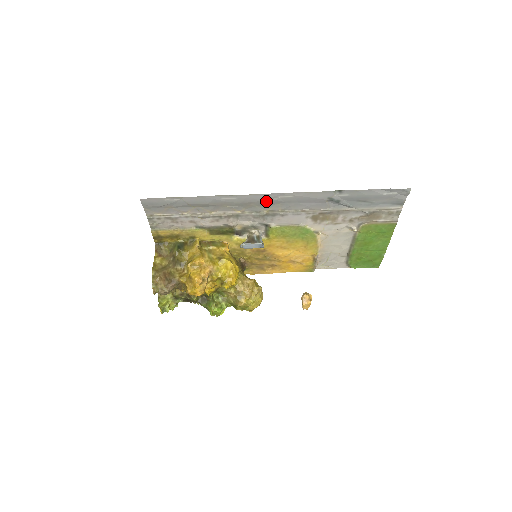
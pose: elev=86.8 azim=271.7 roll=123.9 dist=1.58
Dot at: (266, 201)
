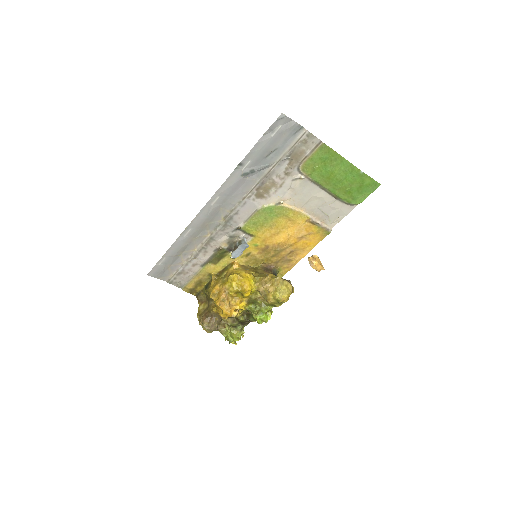
Dot at: (210, 214)
